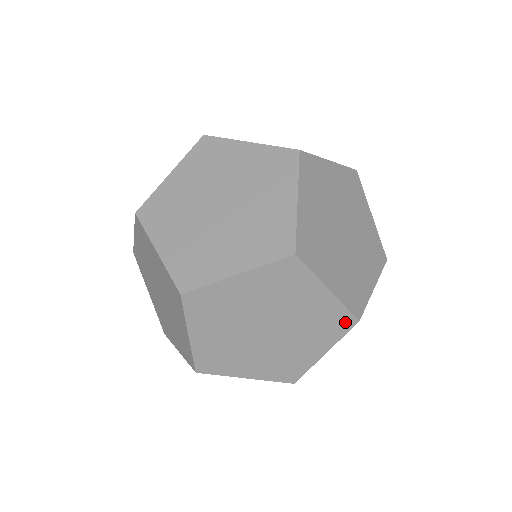
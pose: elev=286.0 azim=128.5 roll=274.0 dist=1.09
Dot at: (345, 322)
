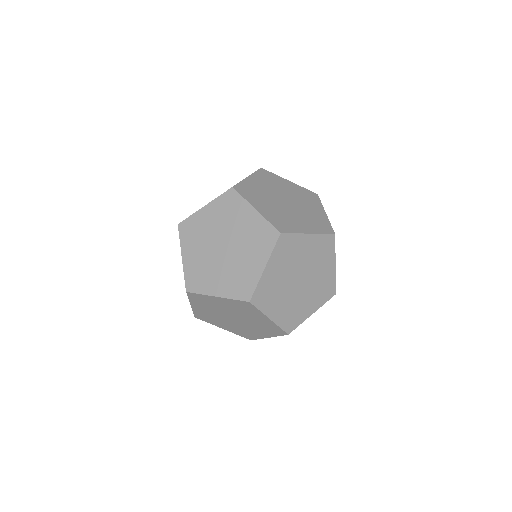
Dot at: occluded
